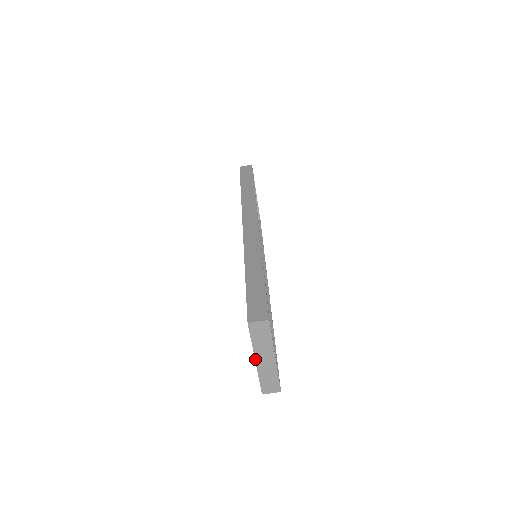
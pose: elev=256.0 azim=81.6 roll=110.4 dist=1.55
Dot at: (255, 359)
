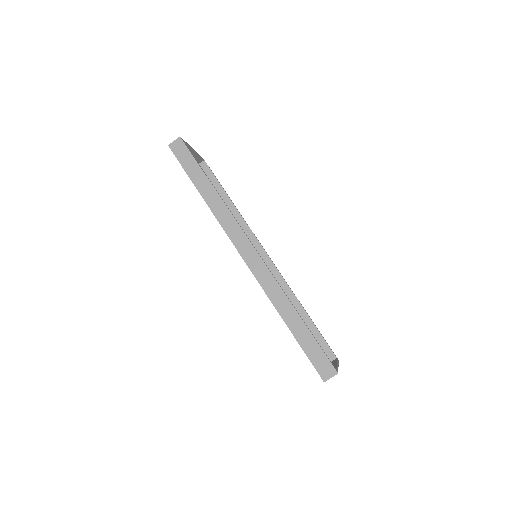
Dot at: occluded
